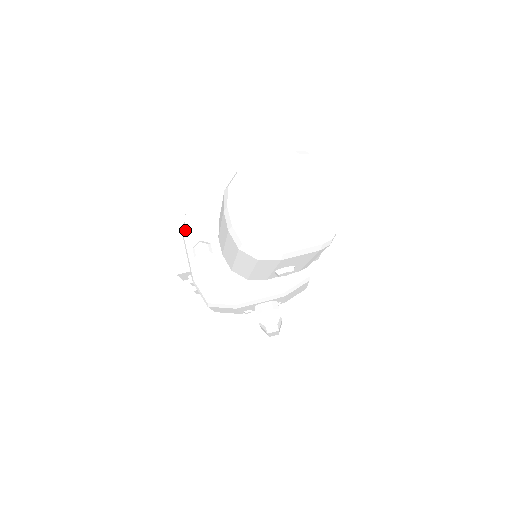
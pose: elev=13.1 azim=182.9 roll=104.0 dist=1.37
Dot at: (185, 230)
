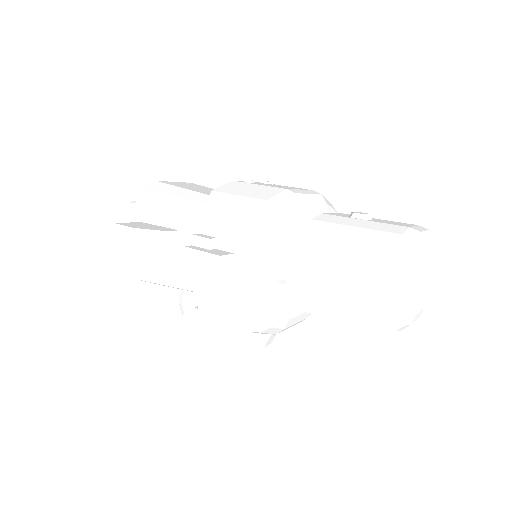
Dot at: (273, 236)
